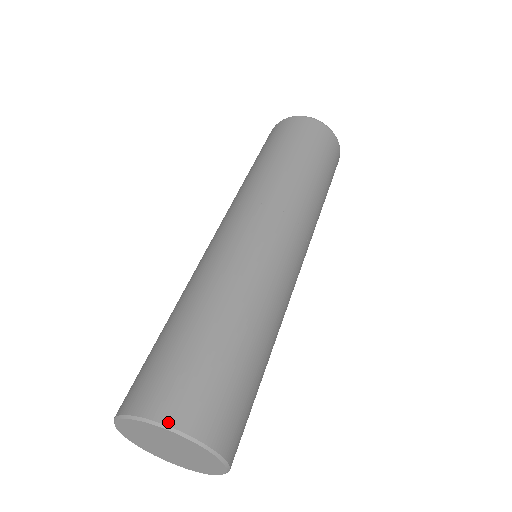
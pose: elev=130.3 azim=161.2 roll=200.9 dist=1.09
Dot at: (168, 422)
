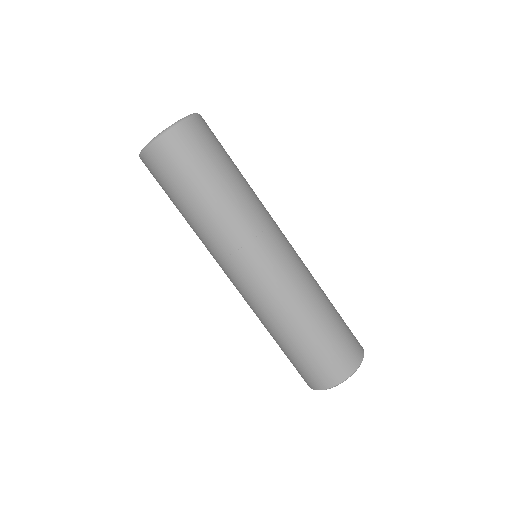
Dot at: (360, 363)
